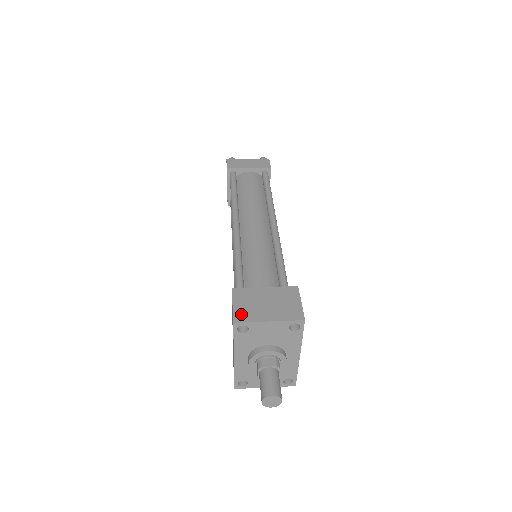
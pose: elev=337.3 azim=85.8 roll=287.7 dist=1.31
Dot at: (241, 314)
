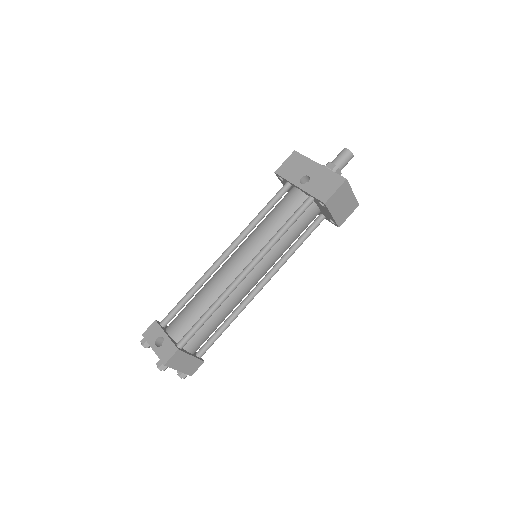
Dot at: occluded
